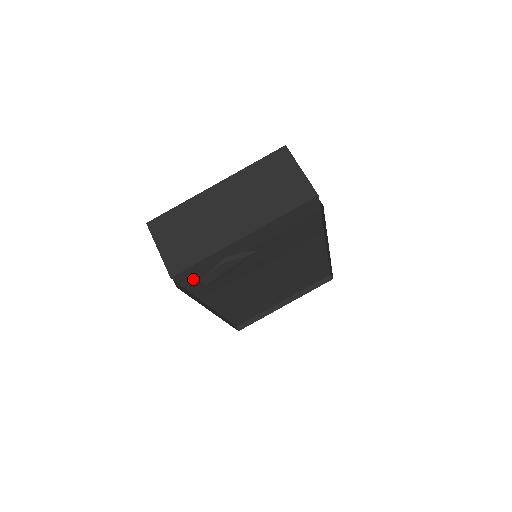
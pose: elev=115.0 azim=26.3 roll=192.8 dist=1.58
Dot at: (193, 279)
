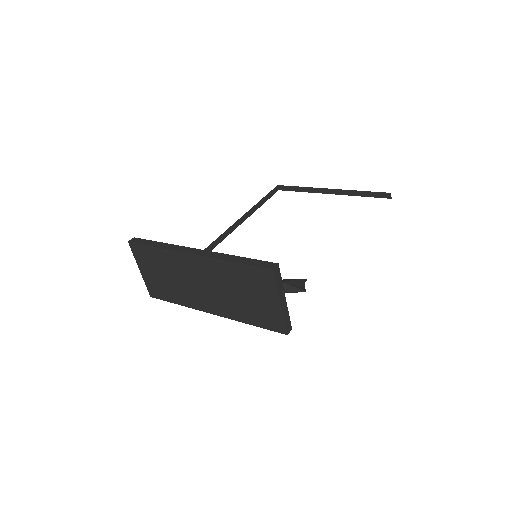
Dot at: occluded
